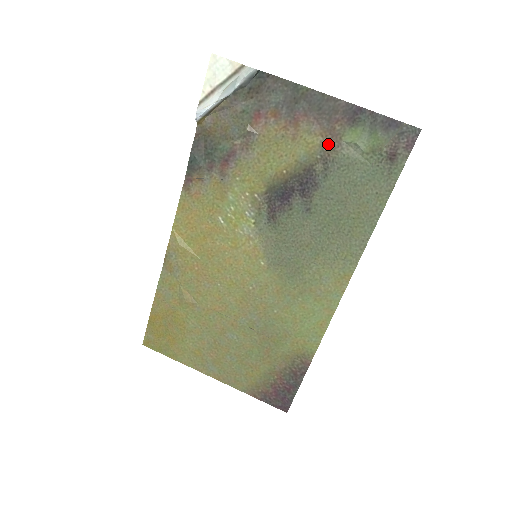
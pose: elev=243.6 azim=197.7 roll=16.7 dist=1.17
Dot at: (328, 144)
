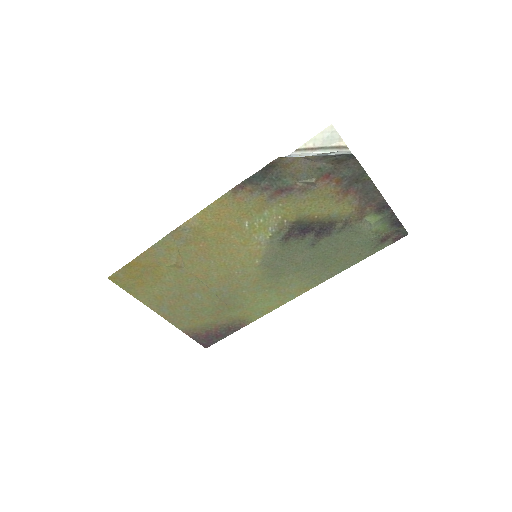
Dot at: (355, 215)
